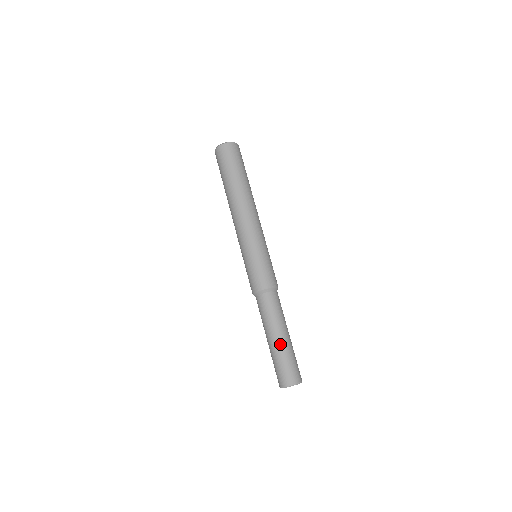
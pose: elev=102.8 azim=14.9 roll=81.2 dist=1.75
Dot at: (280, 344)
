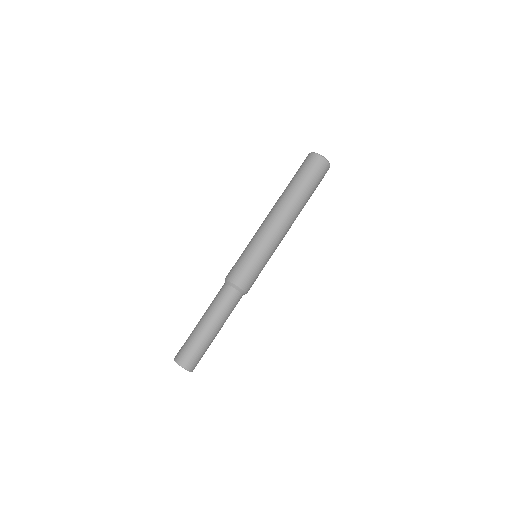
Dot at: (200, 328)
